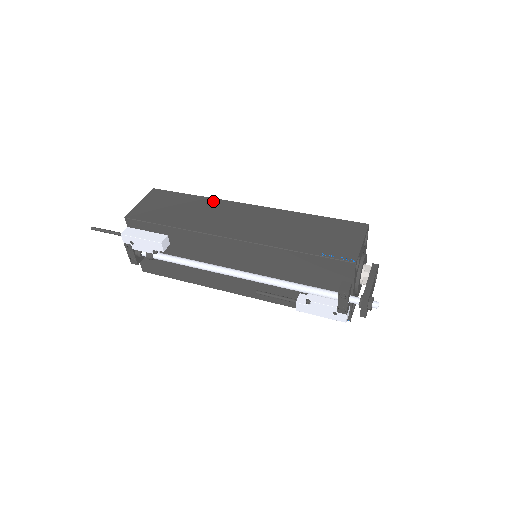
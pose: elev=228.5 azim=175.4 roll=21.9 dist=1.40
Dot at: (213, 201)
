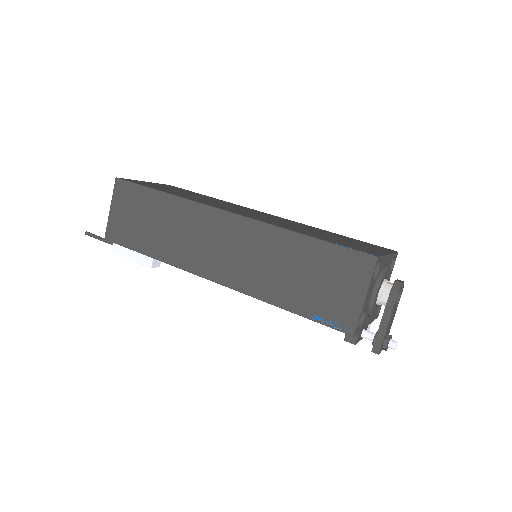
Dot at: (183, 205)
